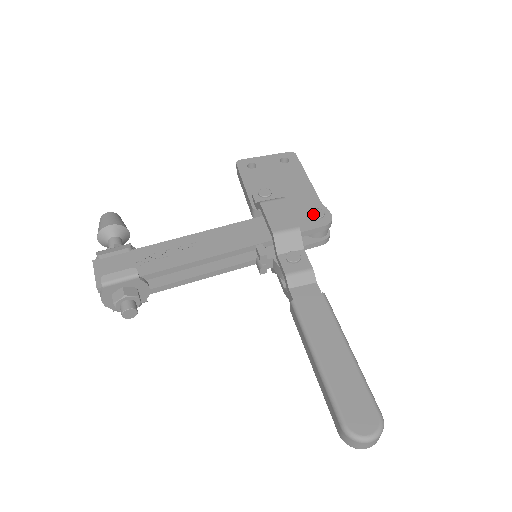
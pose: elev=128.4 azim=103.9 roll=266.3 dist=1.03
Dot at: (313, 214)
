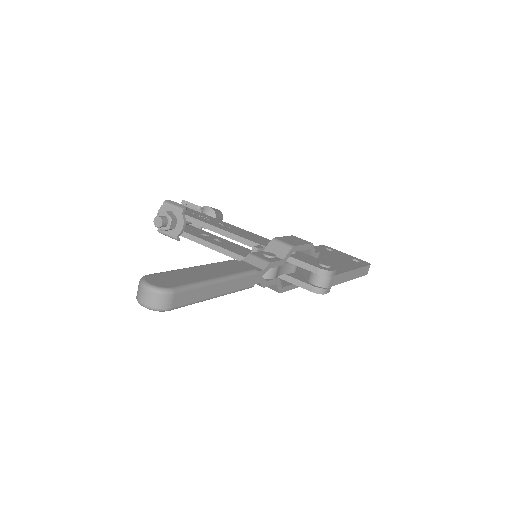
Dot at: (320, 262)
